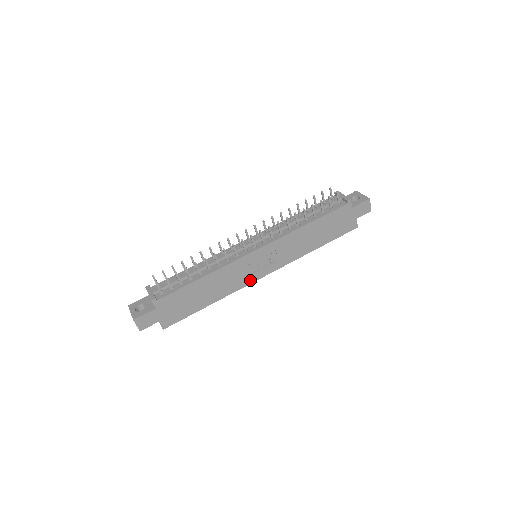
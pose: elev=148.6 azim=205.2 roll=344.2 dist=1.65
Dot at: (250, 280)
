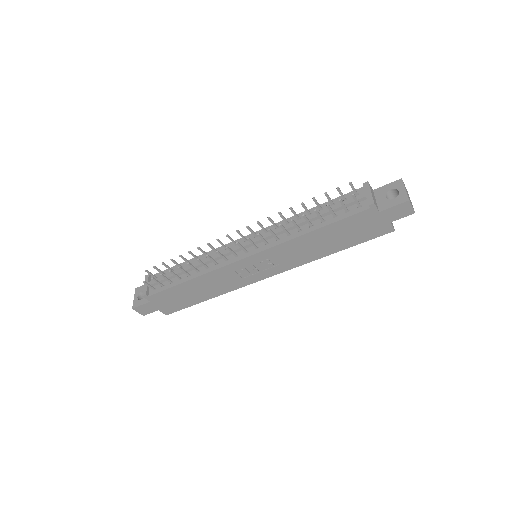
Dot at: (249, 281)
